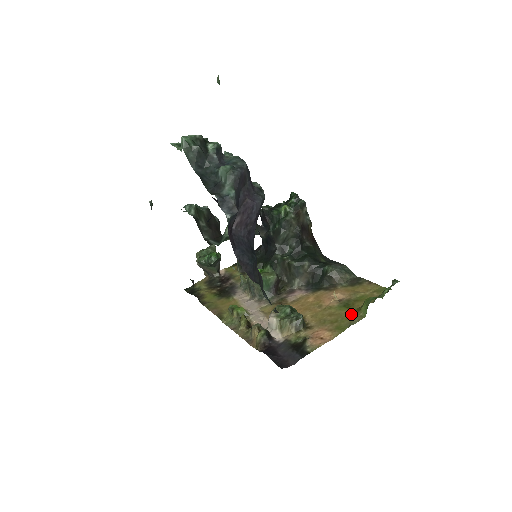
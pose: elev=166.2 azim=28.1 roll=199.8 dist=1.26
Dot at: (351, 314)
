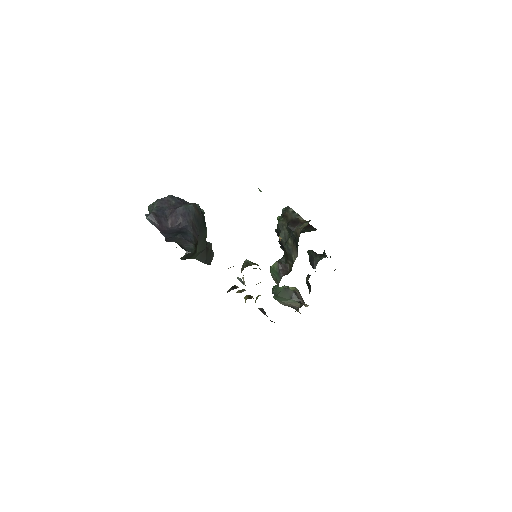
Dot at: occluded
